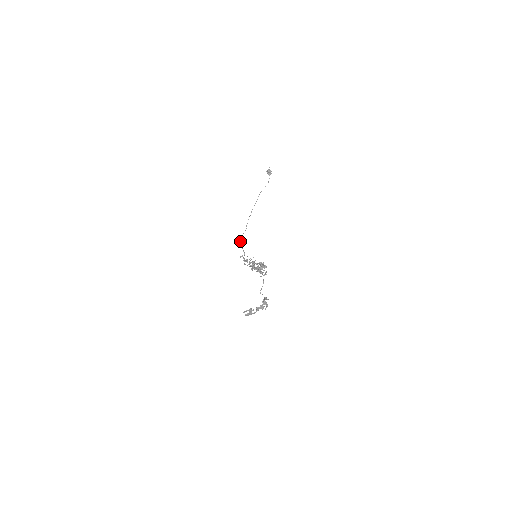
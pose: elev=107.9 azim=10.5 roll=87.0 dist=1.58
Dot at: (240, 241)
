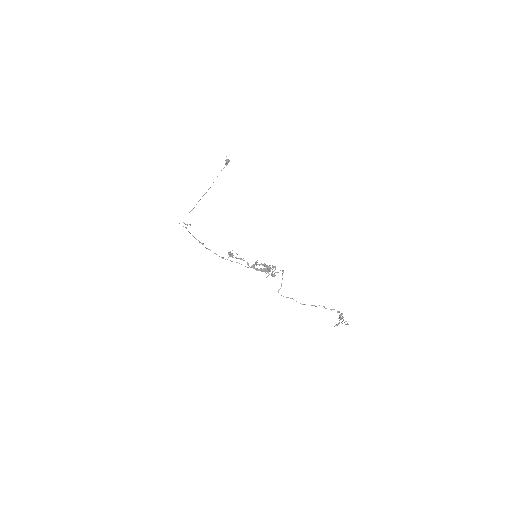
Dot at: occluded
